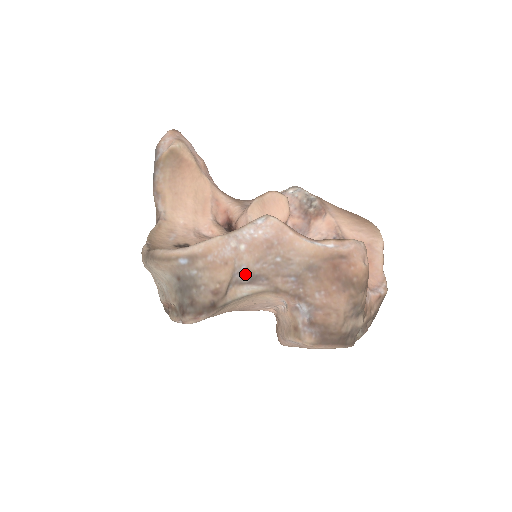
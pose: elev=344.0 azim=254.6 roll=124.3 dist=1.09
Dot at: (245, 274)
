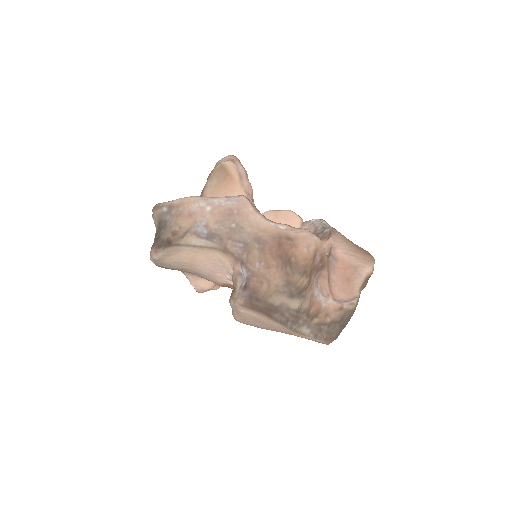
Dot at: (204, 229)
